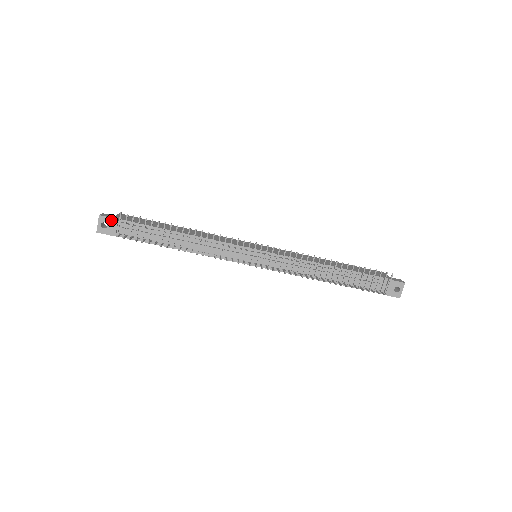
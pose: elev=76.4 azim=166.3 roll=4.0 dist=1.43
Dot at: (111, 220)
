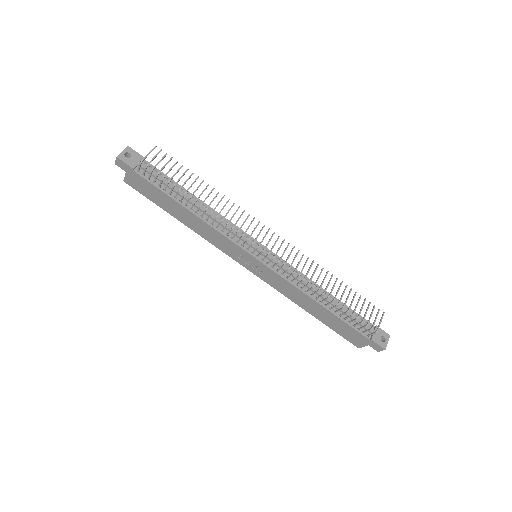
Dot at: (137, 155)
